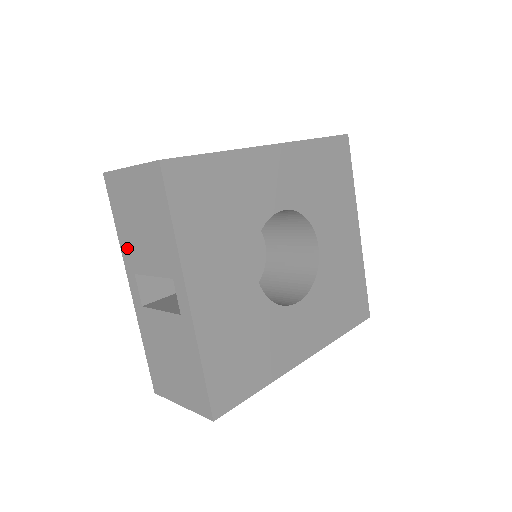
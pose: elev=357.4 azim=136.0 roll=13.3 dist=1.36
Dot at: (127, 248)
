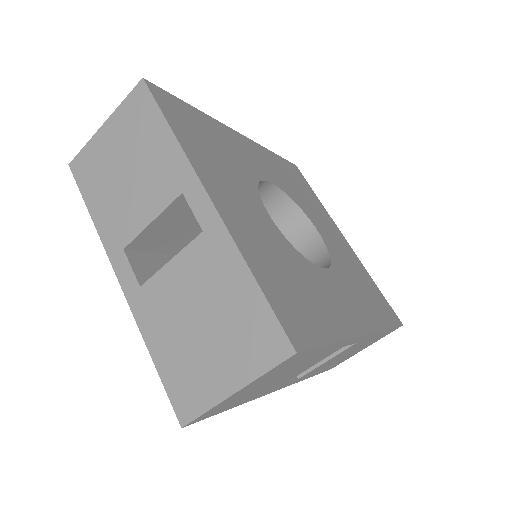
Dot at: (109, 224)
